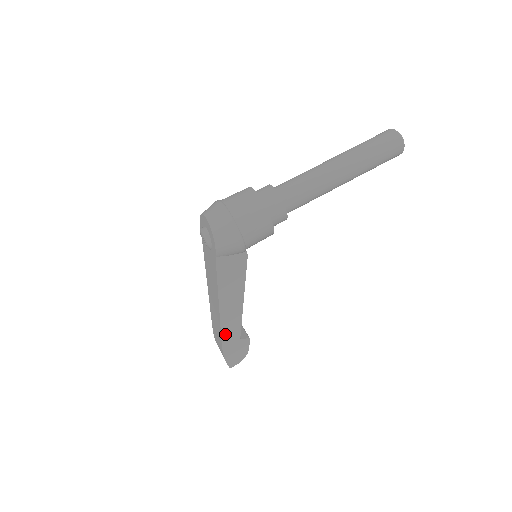
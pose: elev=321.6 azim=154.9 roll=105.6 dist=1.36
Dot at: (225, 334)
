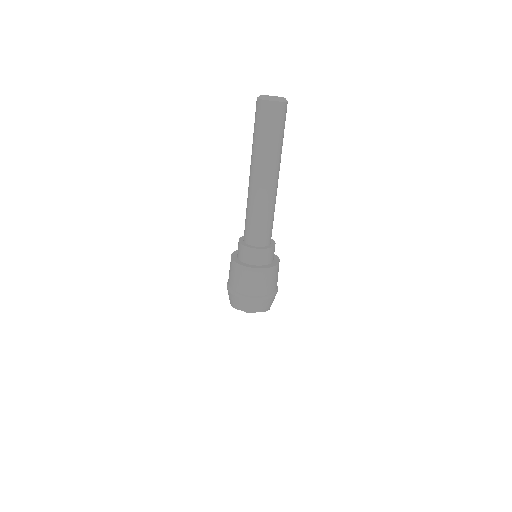
Dot at: occluded
